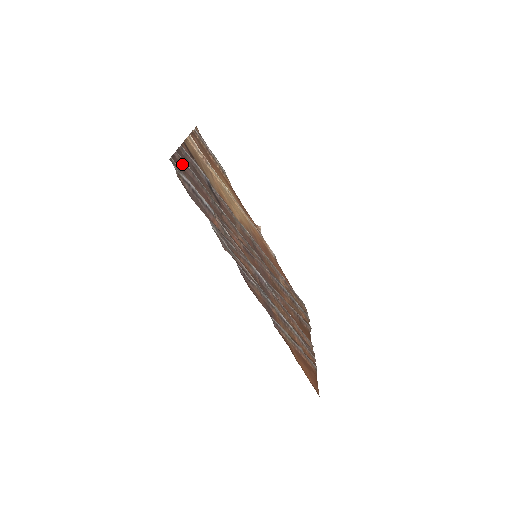
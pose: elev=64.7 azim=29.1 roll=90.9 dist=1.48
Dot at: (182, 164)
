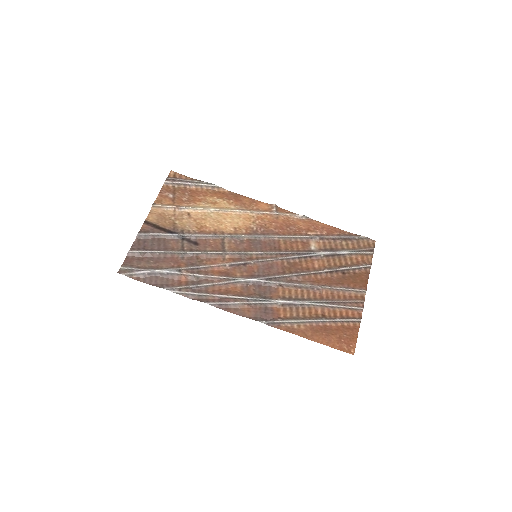
Dot at: (138, 255)
